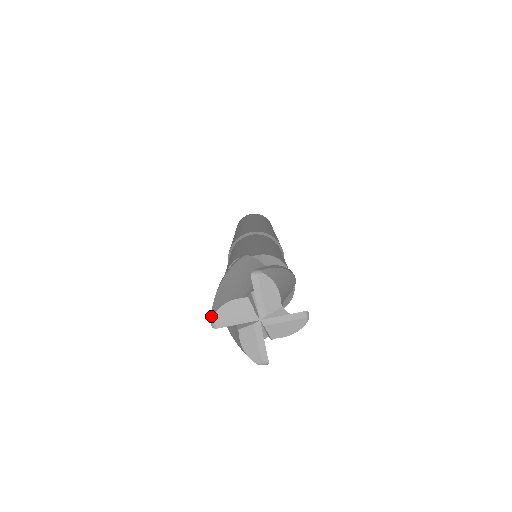
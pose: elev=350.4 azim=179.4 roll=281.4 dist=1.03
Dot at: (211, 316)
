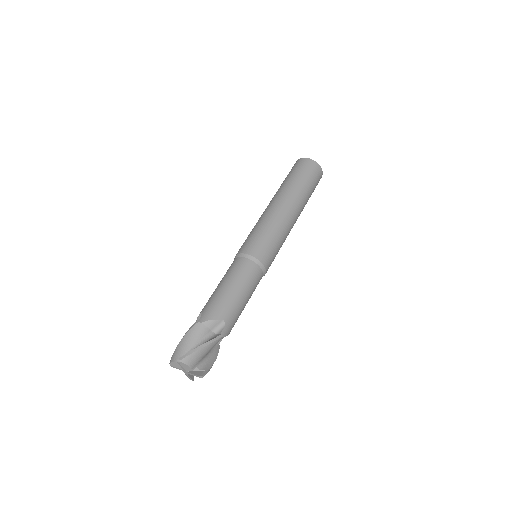
Dot at: (169, 363)
